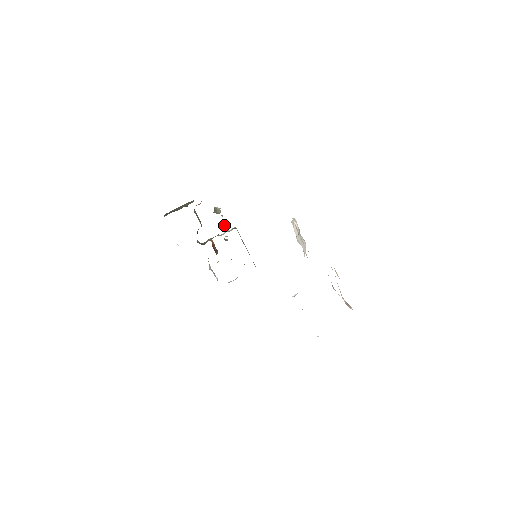
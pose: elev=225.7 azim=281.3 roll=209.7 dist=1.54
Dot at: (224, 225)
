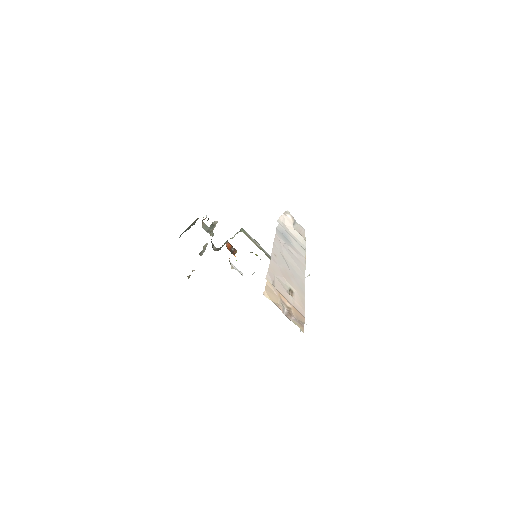
Dot at: (204, 251)
